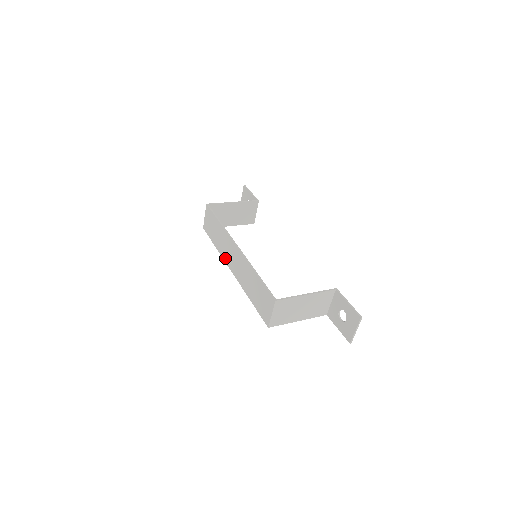
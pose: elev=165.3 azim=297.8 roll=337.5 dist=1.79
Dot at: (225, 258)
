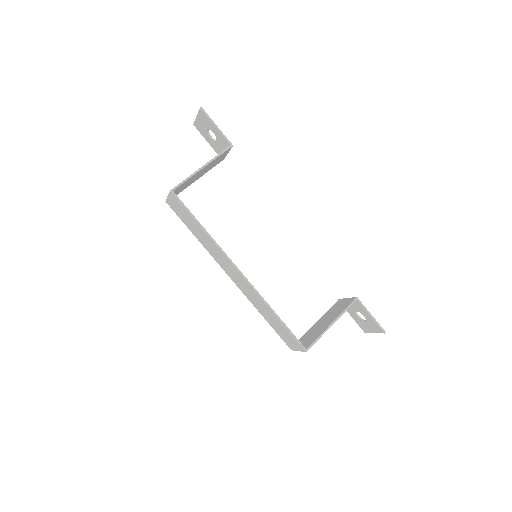
Dot at: (217, 261)
